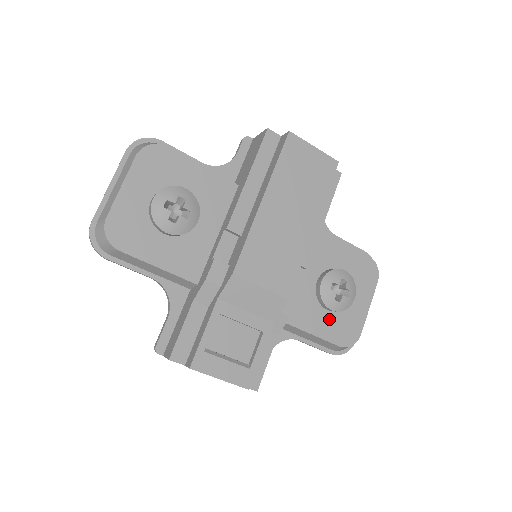
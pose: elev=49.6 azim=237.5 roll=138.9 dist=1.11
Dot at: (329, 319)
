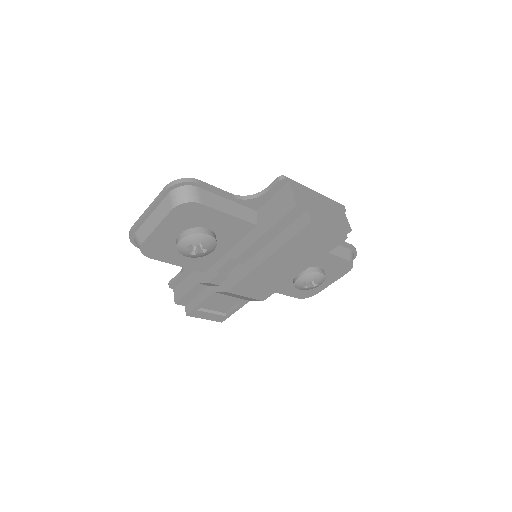
Dot at: (296, 288)
